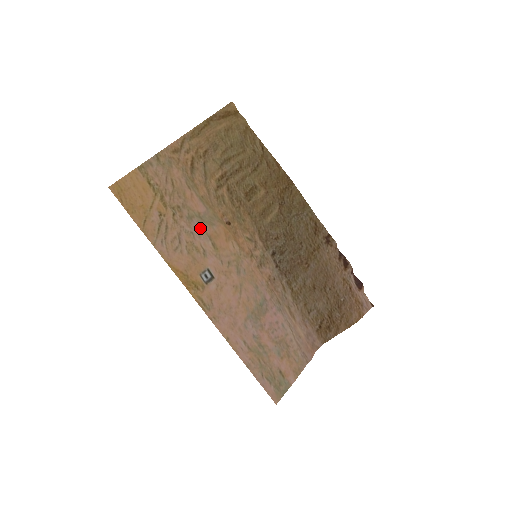
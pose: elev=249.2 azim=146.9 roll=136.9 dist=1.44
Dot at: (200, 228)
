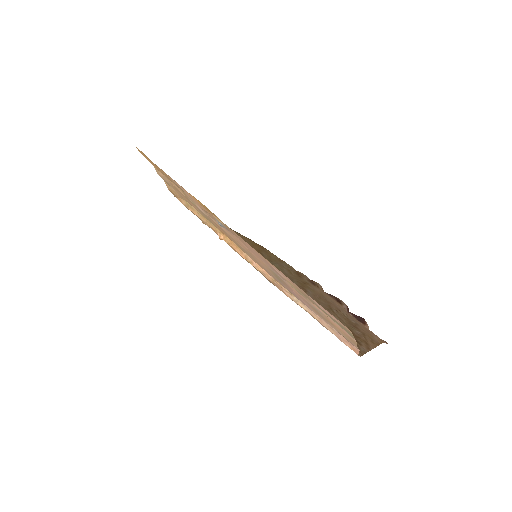
Dot at: (203, 213)
